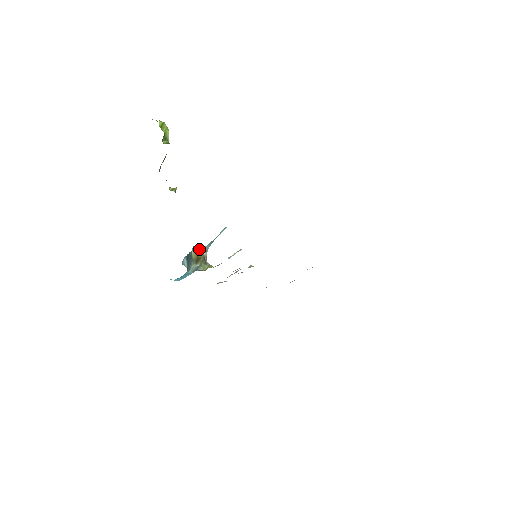
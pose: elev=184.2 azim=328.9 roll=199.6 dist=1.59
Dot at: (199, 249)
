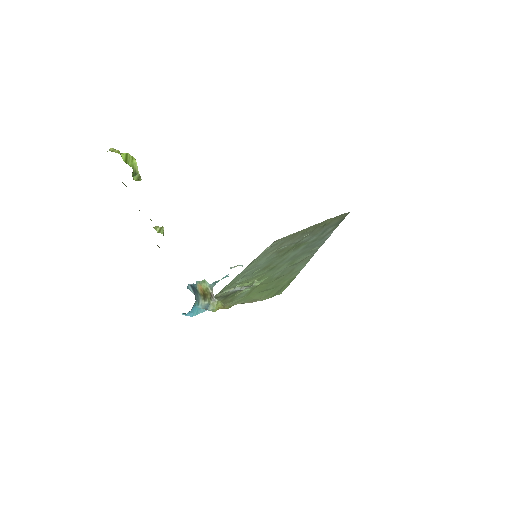
Dot at: (203, 286)
